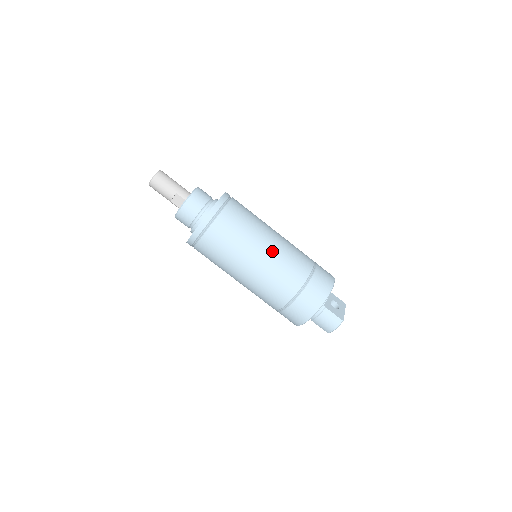
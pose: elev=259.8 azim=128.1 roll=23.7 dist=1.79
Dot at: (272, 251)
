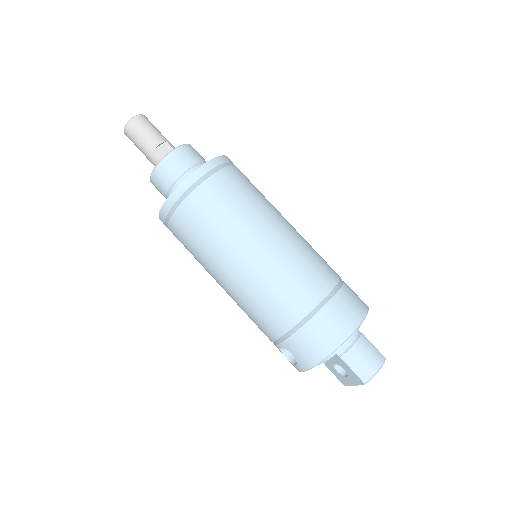
Dot at: occluded
